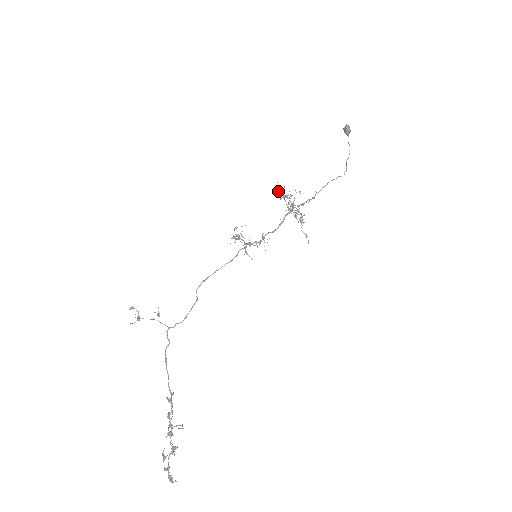
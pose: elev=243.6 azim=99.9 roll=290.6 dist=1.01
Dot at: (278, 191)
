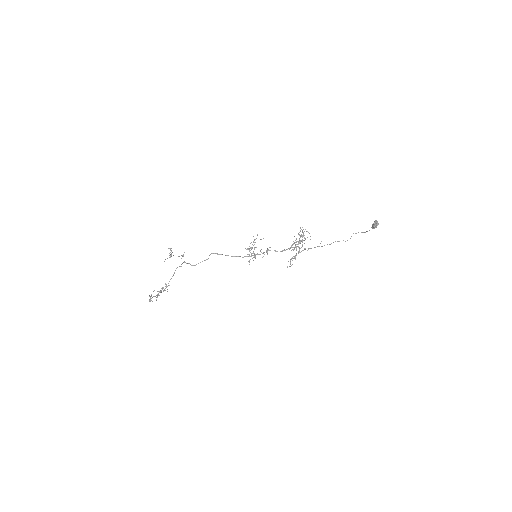
Dot at: occluded
